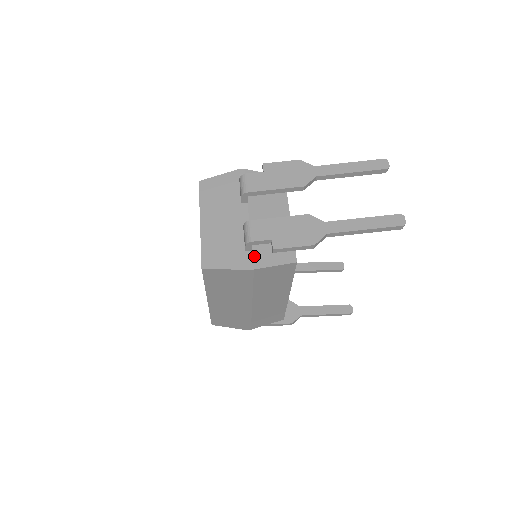
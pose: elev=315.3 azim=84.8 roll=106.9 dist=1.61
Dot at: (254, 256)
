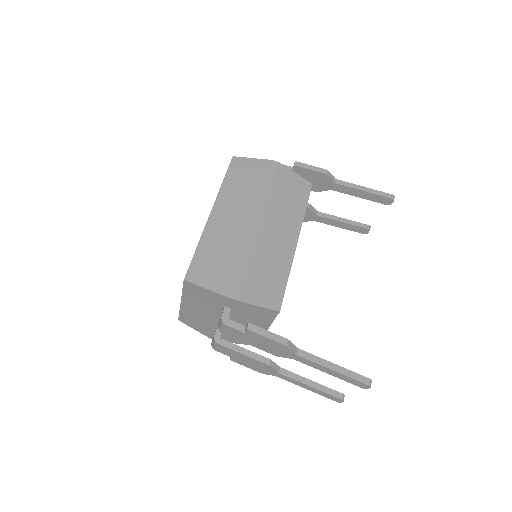
Dot at: (221, 338)
